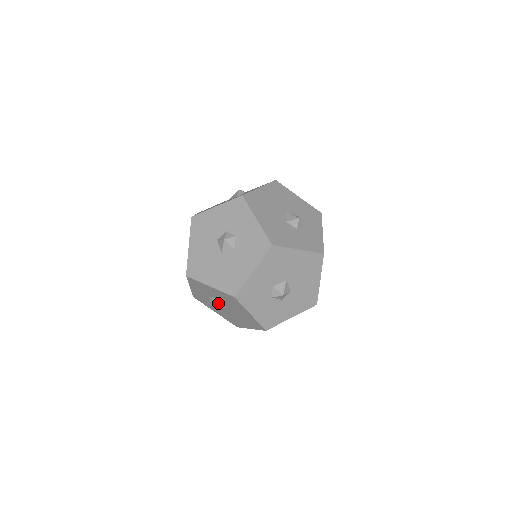
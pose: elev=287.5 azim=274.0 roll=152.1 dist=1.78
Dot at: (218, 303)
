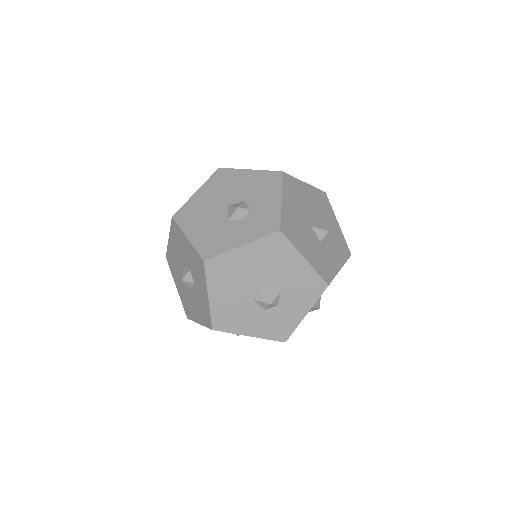
Dot at: occluded
